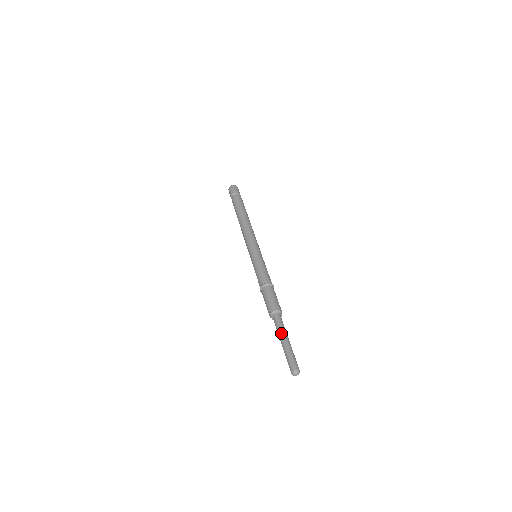
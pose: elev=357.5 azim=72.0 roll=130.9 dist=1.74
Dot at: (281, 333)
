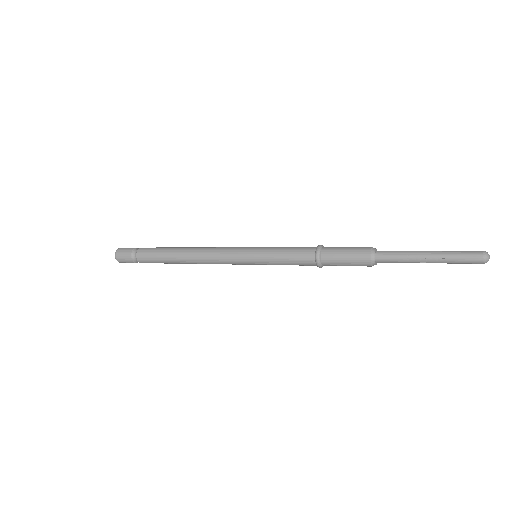
Dot at: (411, 253)
